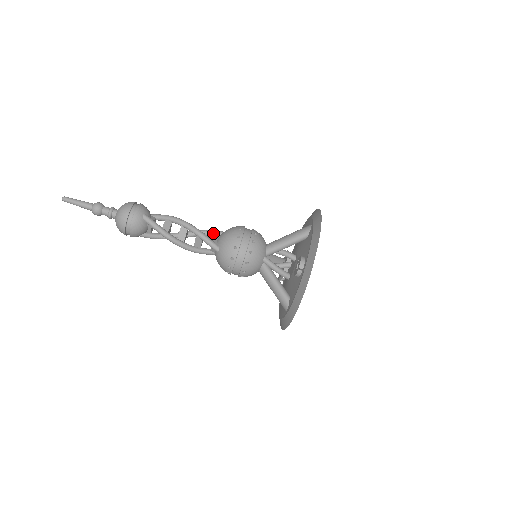
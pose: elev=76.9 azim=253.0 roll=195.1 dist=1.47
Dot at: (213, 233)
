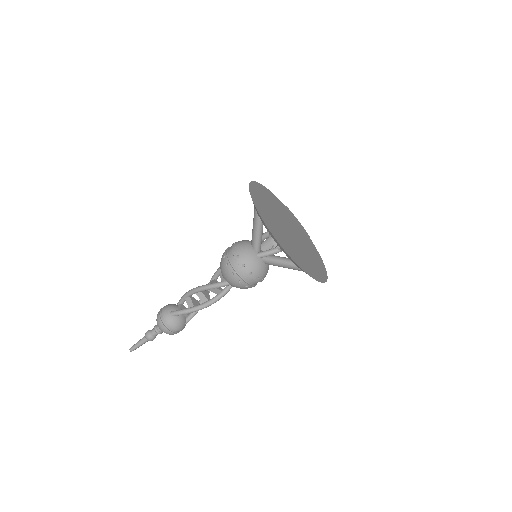
Dot at: (217, 274)
